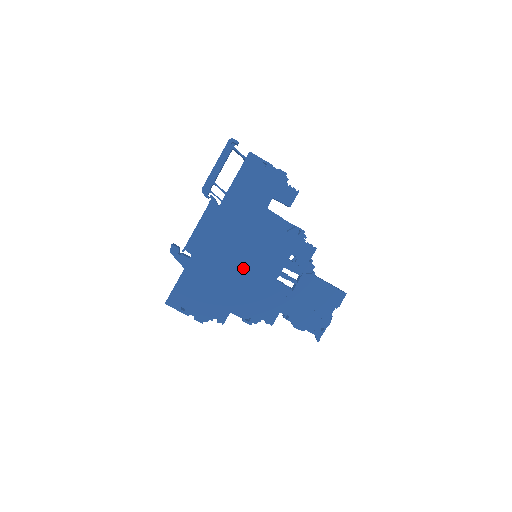
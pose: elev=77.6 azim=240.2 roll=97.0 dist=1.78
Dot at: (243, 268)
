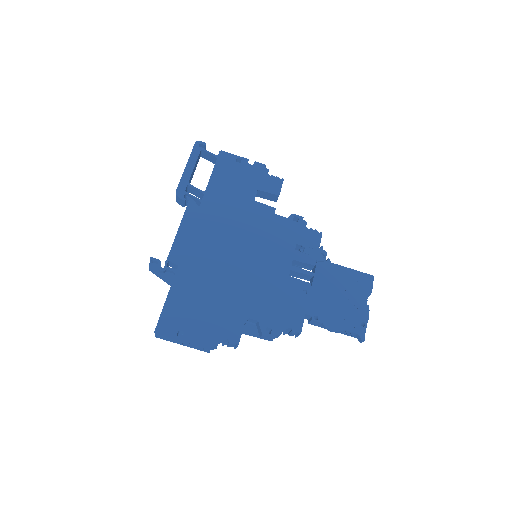
Dot at: (245, 269)
